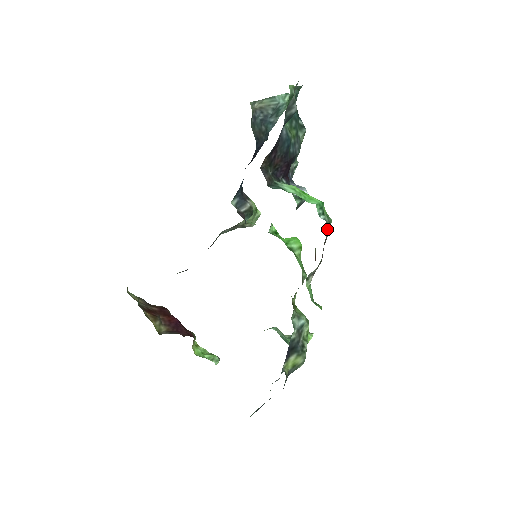
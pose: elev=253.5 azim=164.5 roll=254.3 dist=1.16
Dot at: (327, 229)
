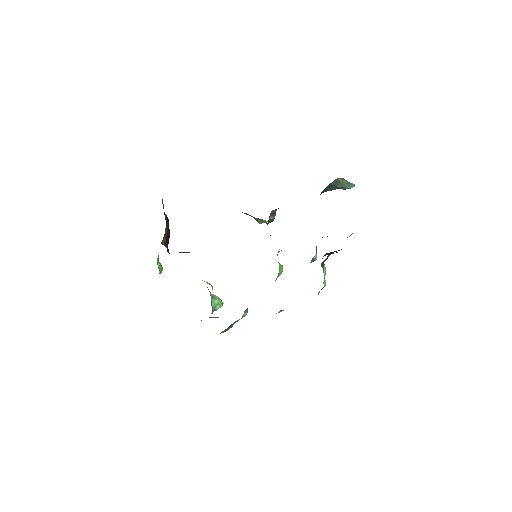
Dot at: occluded
